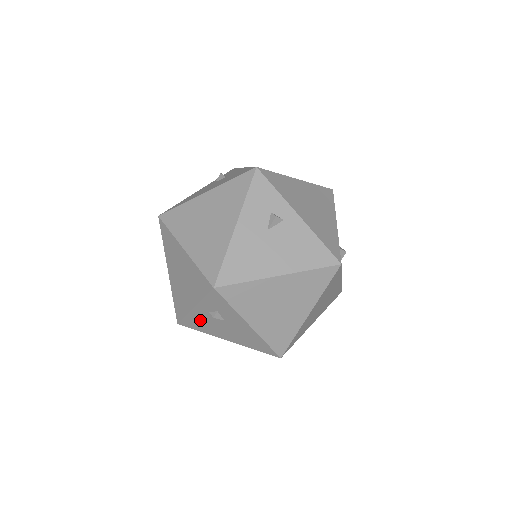
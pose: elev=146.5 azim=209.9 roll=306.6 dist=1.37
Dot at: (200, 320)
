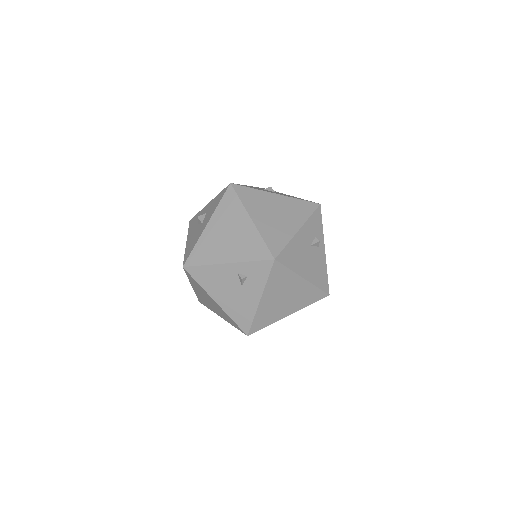
Dot at: (216, 275)
